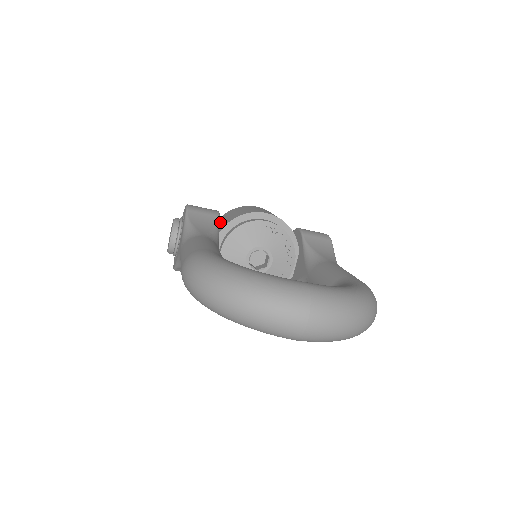
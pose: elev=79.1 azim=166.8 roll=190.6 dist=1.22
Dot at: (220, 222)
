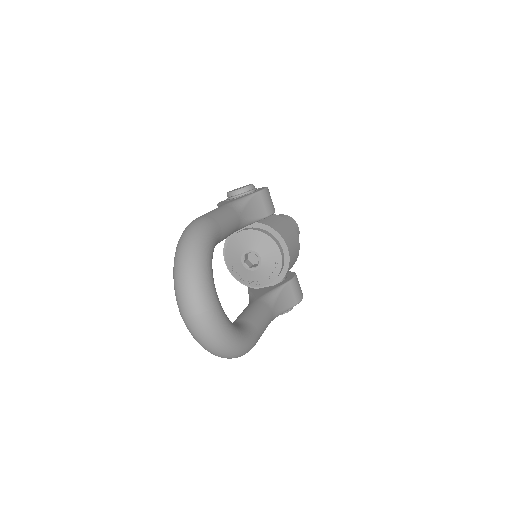
Dot at: (269, 217)
